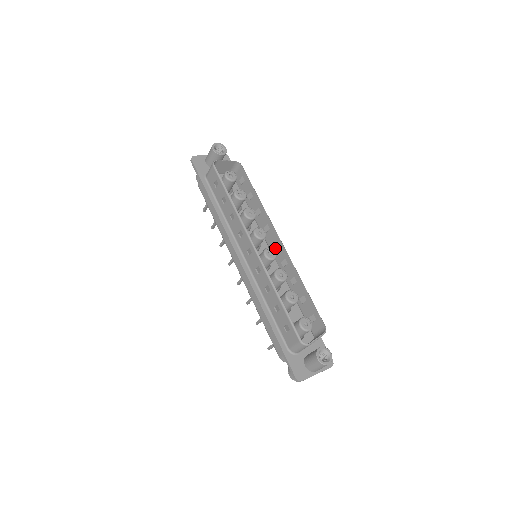
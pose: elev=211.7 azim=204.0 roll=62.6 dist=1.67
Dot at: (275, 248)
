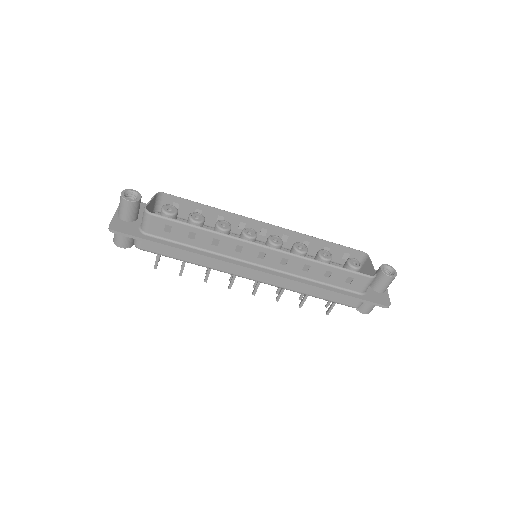
Dot at: (265, 234)
